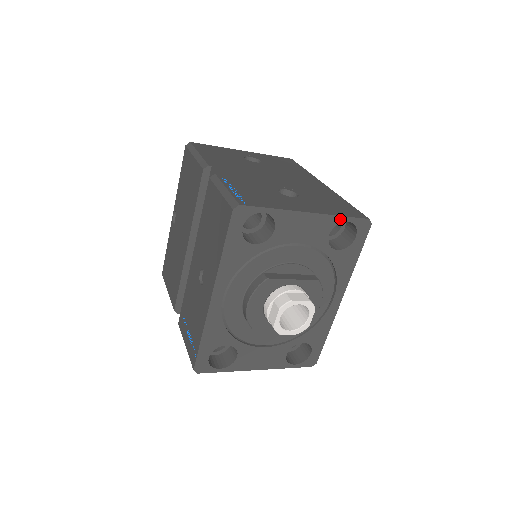
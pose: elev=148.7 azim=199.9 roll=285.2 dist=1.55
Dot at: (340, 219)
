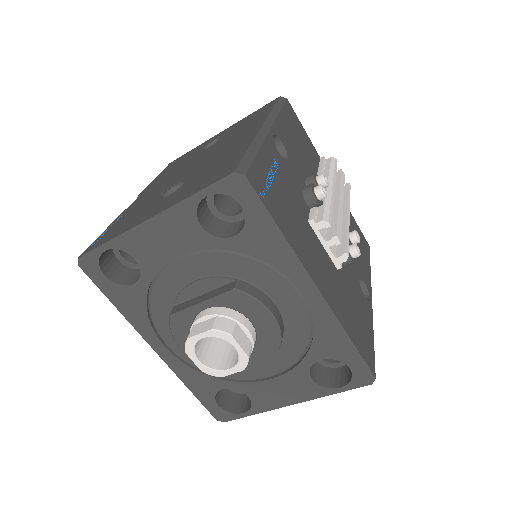
Dot at: (193, 201)
